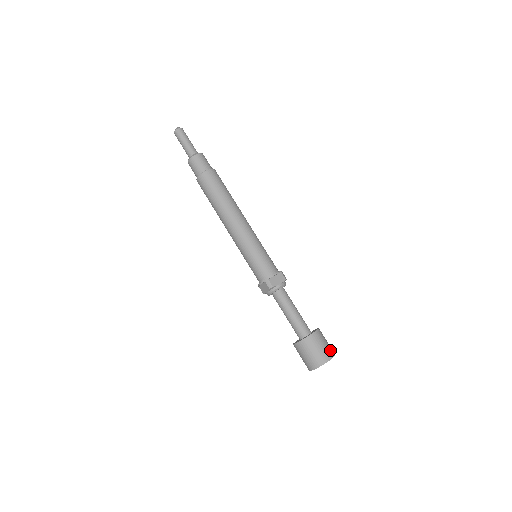
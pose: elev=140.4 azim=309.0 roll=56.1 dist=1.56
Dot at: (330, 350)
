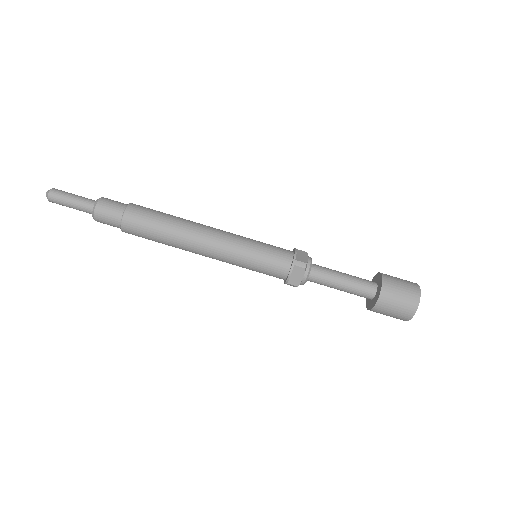
Dot at: (408, 281)
